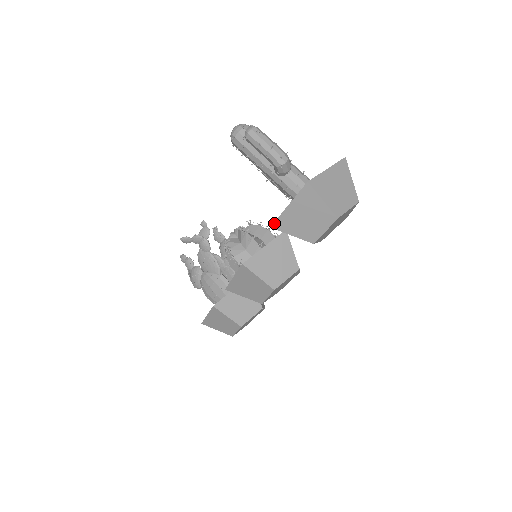
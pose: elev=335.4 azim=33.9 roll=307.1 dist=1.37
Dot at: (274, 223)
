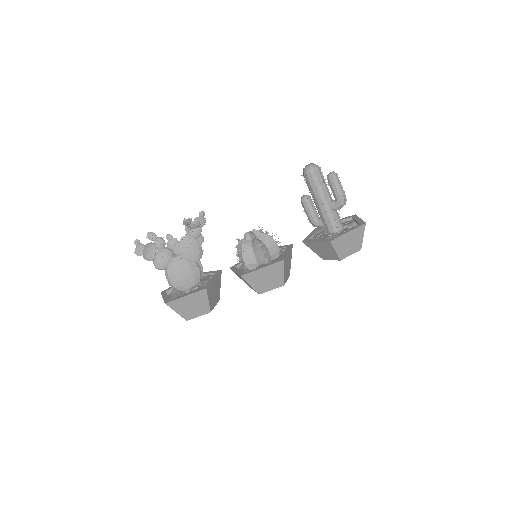
Dot at: (334, 239)
